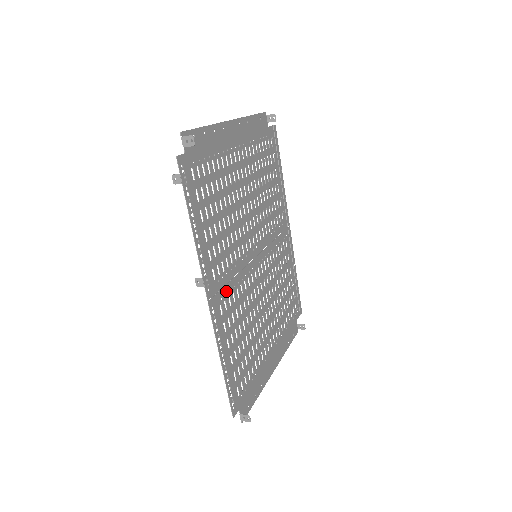
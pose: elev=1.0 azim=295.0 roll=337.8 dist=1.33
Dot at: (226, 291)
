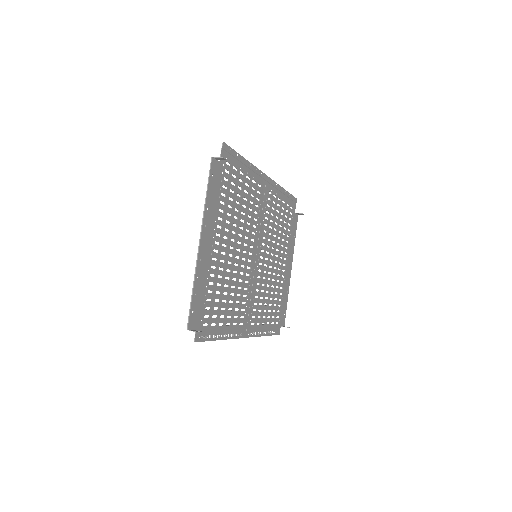
Dot at: (250, 312)
